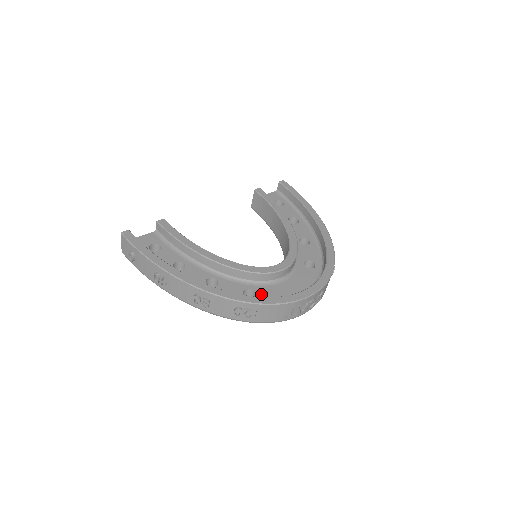
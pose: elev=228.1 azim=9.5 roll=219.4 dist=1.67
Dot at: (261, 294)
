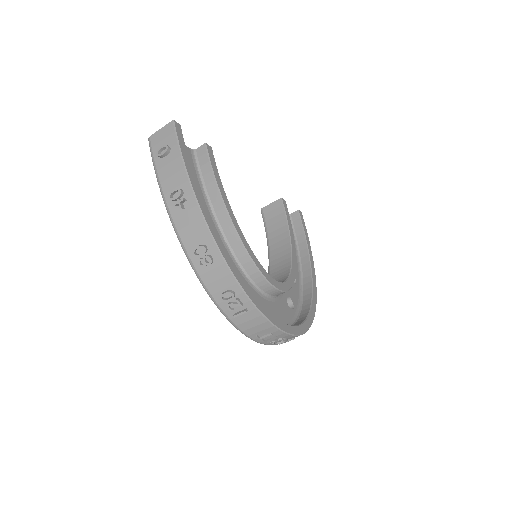
Dot at: occluded
